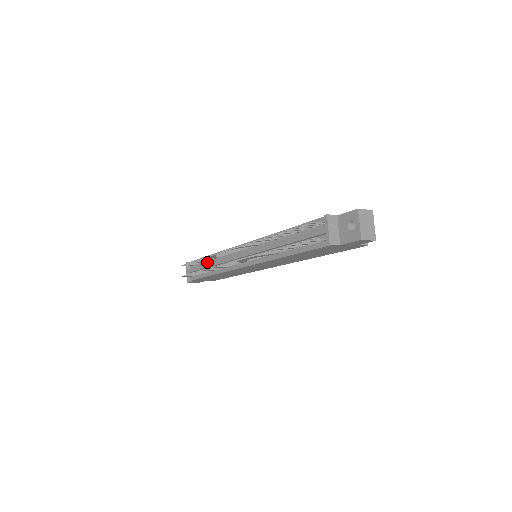
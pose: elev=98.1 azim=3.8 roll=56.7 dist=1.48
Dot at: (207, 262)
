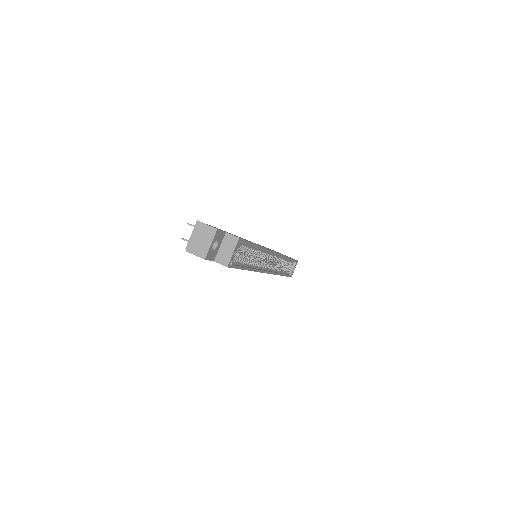
Dot at: occluded
